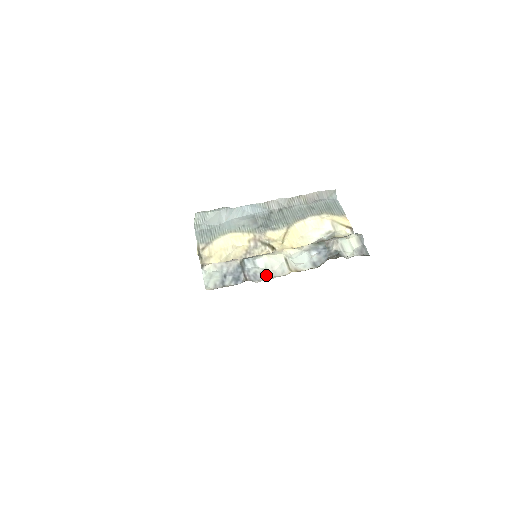
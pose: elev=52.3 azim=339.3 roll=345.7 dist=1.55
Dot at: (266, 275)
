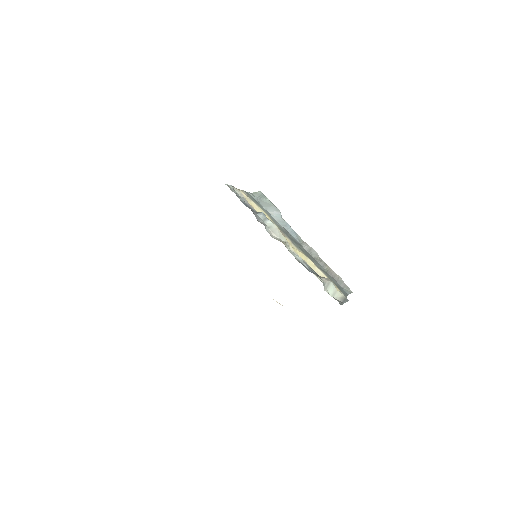
Dot at: (265, 225)
